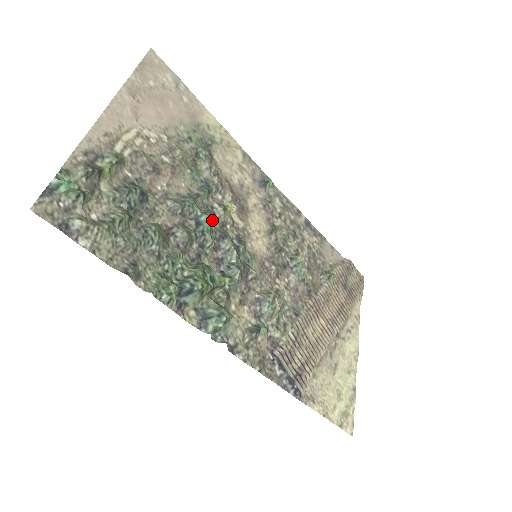
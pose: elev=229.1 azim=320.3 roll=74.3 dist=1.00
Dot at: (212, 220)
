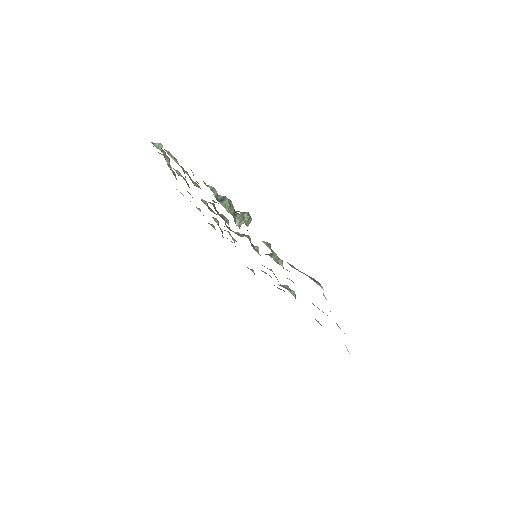
Dot at: occluded
